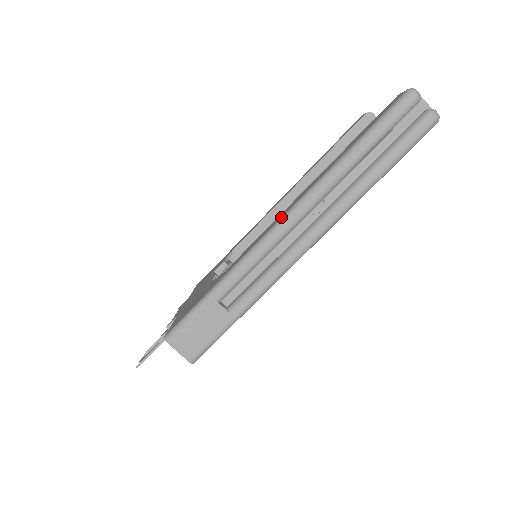
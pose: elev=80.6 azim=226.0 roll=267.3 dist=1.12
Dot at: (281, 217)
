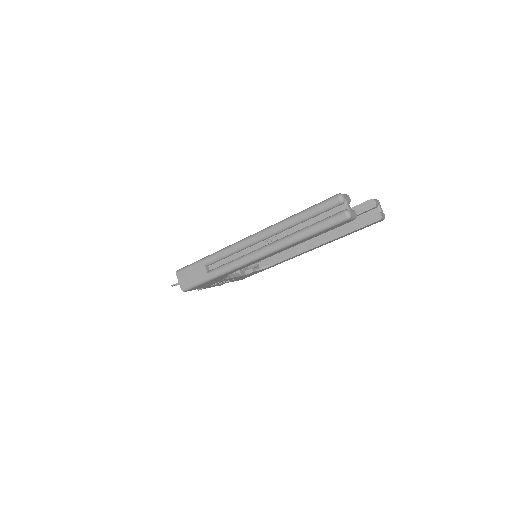
Dot at: (251, 235)
